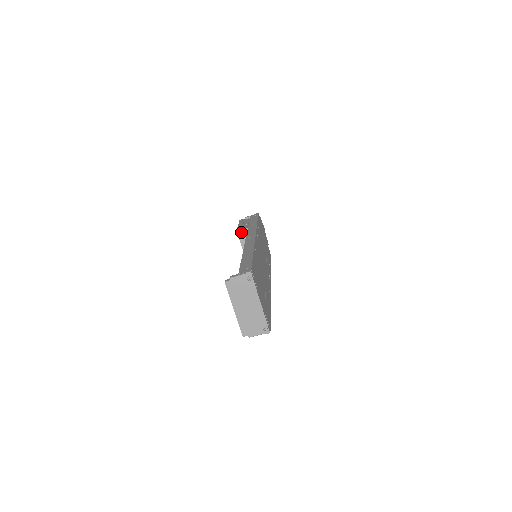
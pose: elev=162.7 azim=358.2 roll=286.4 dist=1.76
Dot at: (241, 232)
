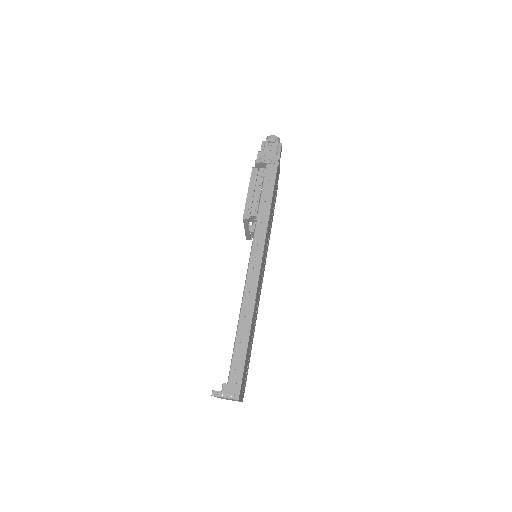
Dot at: (248, 220)
